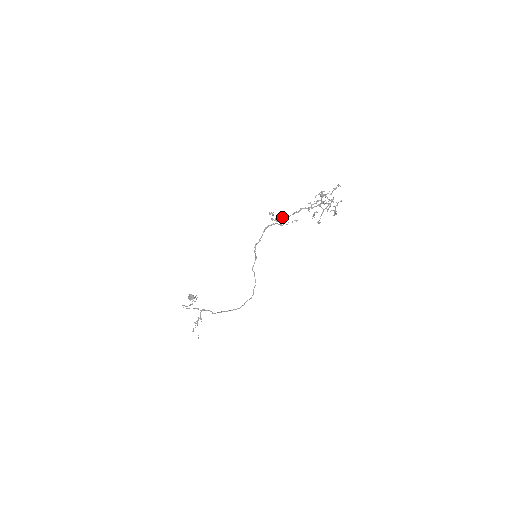
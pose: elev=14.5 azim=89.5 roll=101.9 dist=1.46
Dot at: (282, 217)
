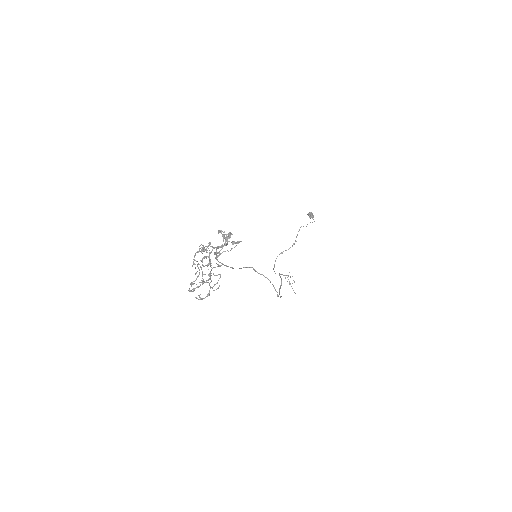
Dot at: (227, 238)
